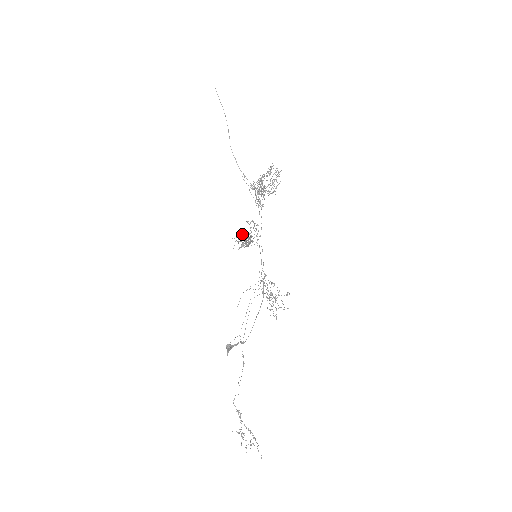
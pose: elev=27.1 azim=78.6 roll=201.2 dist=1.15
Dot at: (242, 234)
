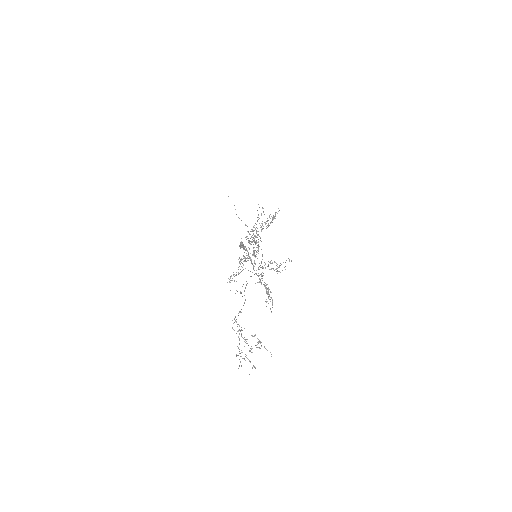
Dot at: (236, 274)
